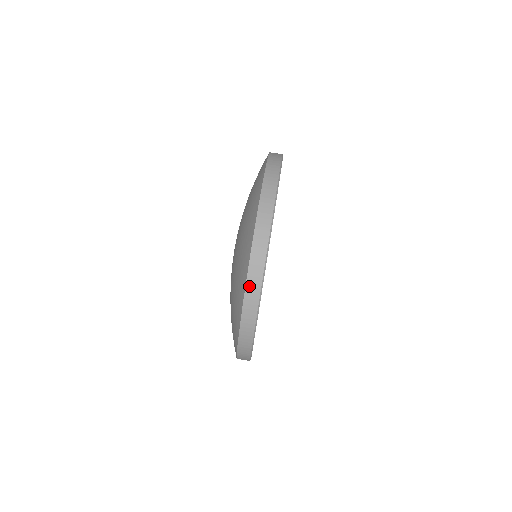
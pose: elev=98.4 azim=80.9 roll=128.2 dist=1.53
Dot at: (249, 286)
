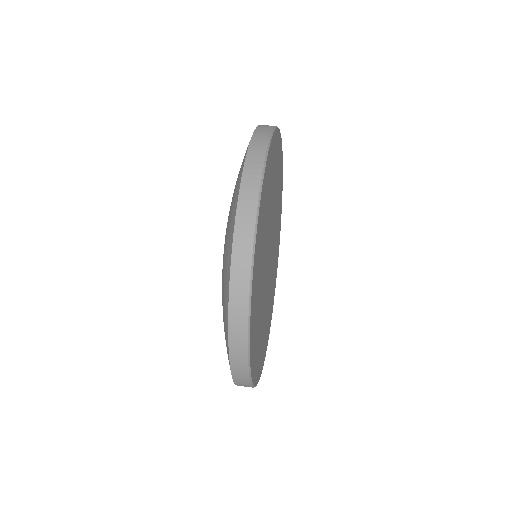
Dot at: occluded
